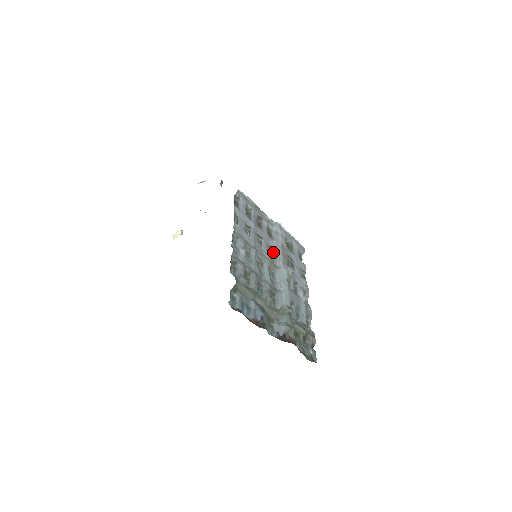
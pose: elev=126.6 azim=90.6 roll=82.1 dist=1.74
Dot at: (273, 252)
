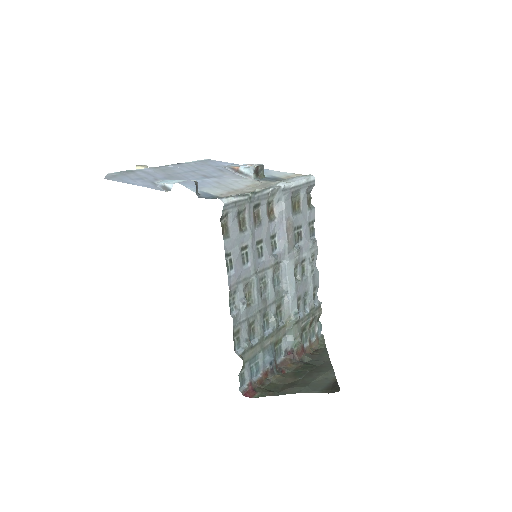
Dot at: (276, 240)
